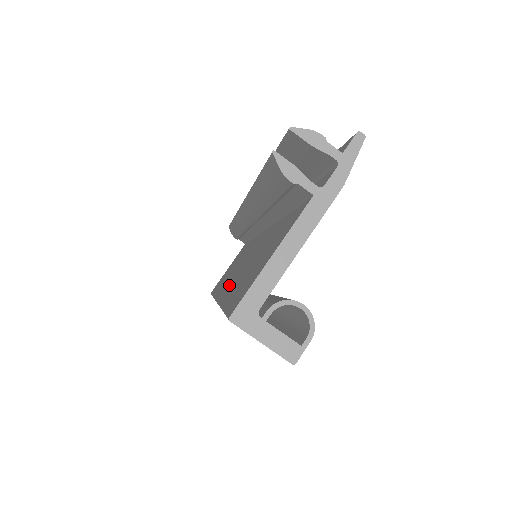
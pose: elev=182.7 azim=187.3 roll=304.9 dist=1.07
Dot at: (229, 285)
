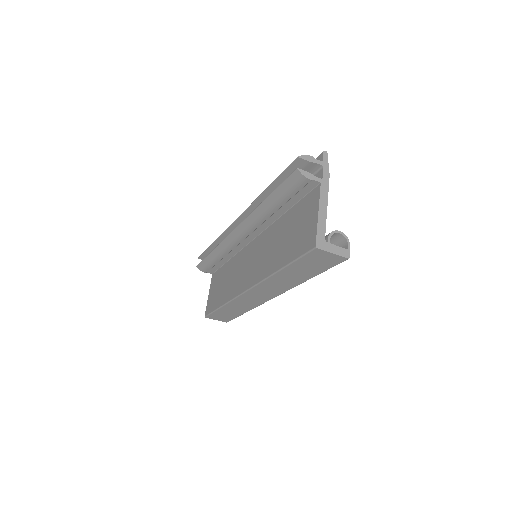
Dot at: (260, 271)
